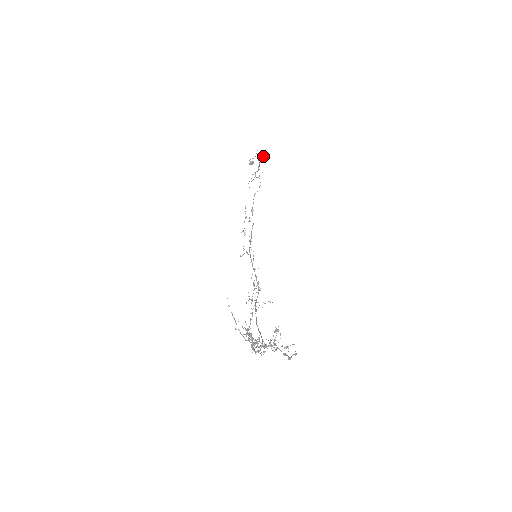
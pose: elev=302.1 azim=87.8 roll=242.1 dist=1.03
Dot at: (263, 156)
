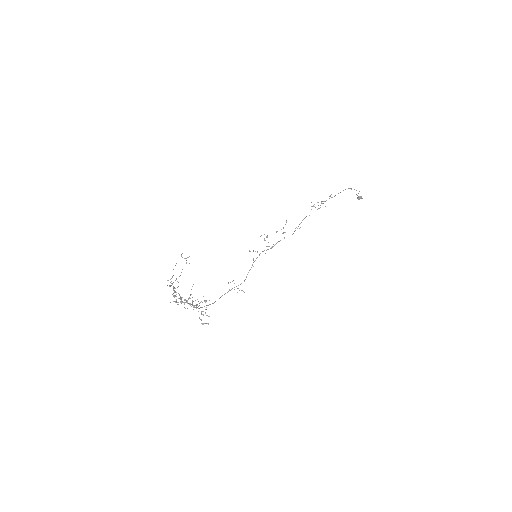
Dot at: occluded
